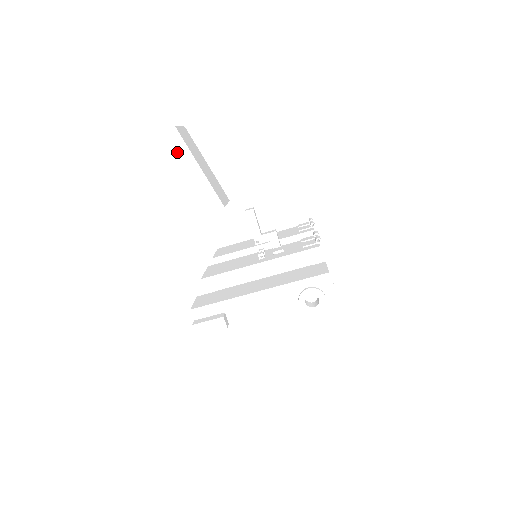
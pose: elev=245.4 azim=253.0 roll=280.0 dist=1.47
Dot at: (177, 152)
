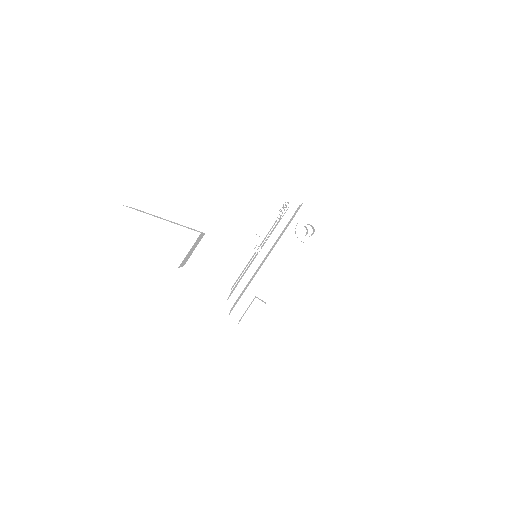
Dot at: (138, 222)
